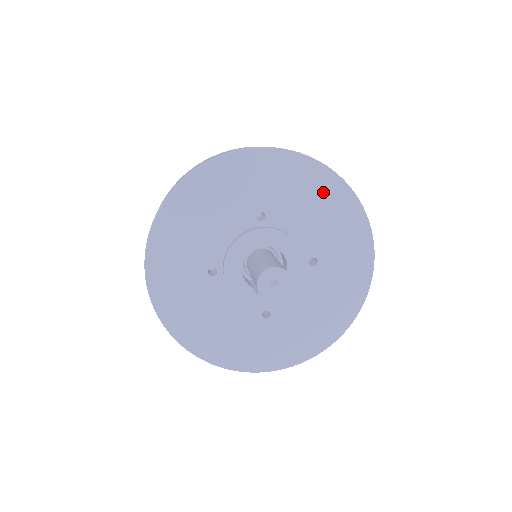
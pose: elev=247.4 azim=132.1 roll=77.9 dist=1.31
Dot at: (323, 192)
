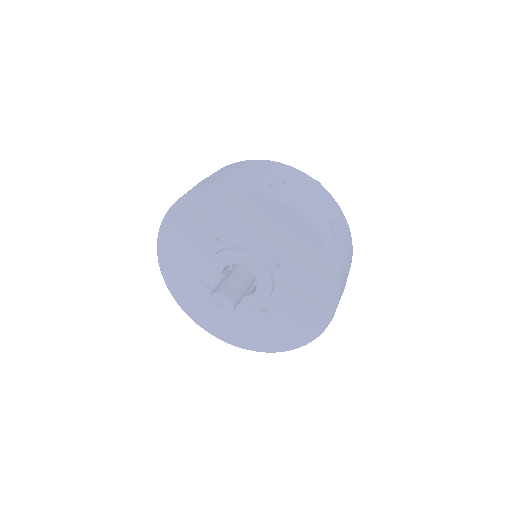
Dot at: (317, 304)
